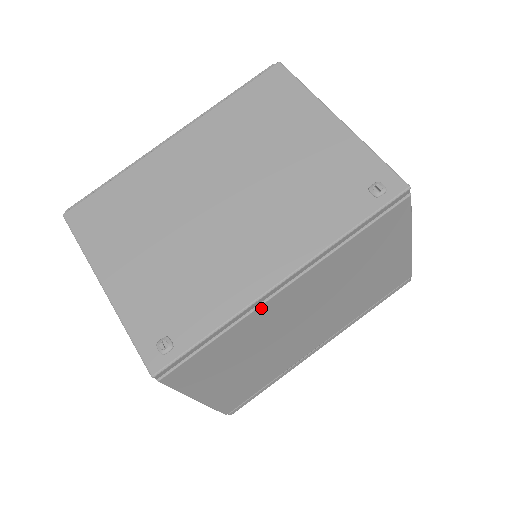
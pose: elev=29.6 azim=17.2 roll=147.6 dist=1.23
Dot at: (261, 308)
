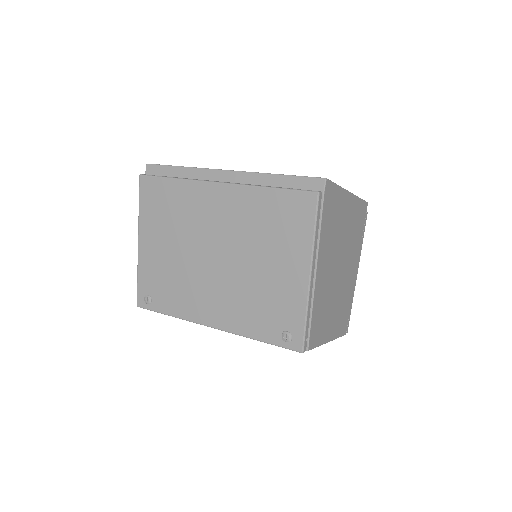
Dot at: occluded
